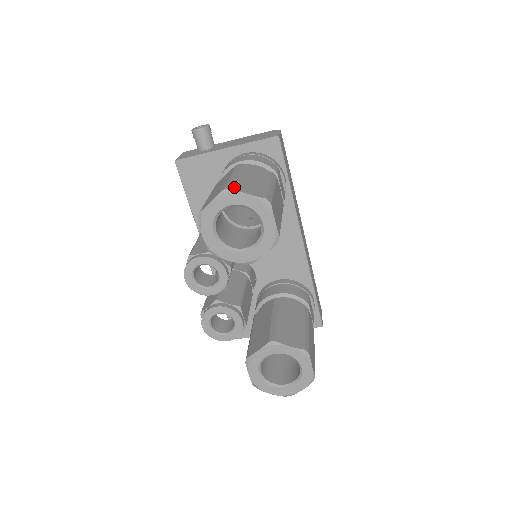
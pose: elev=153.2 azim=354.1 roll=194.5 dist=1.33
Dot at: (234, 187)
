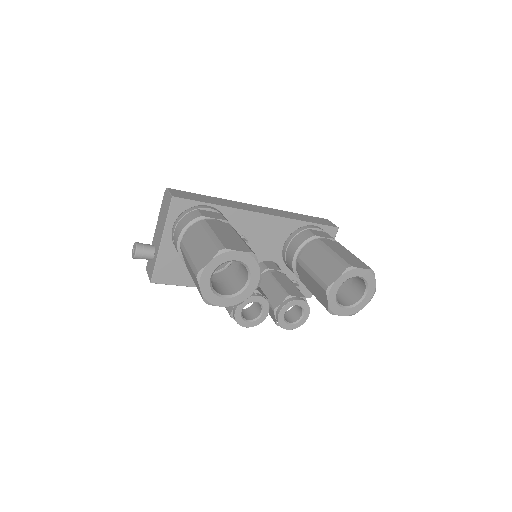
Dot at: (198, 269)
